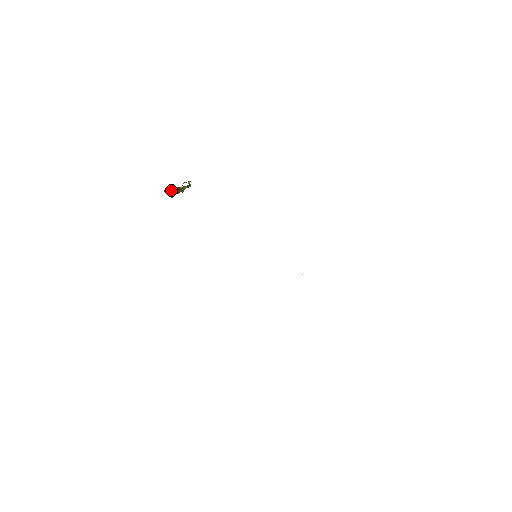
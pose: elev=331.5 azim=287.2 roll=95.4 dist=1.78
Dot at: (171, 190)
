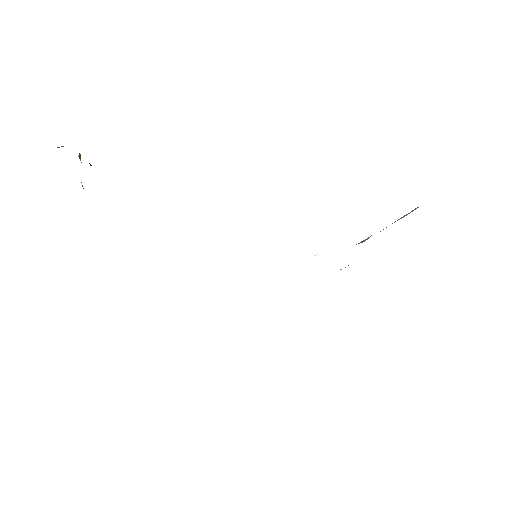
Dot at: occluded
